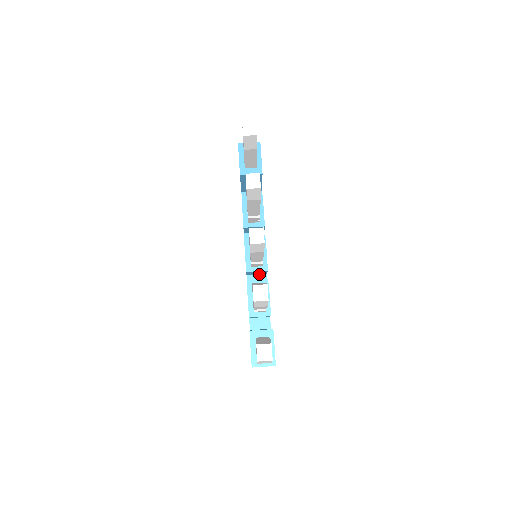
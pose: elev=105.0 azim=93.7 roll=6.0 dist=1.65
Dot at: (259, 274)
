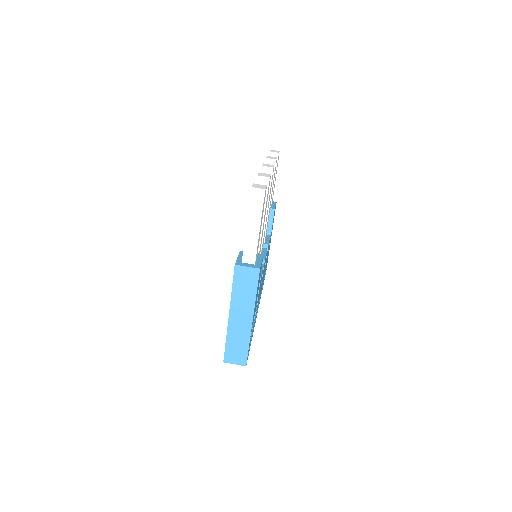
Dot at: occluded
